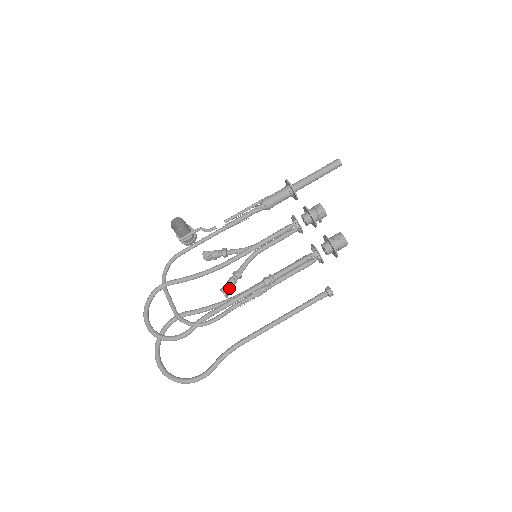
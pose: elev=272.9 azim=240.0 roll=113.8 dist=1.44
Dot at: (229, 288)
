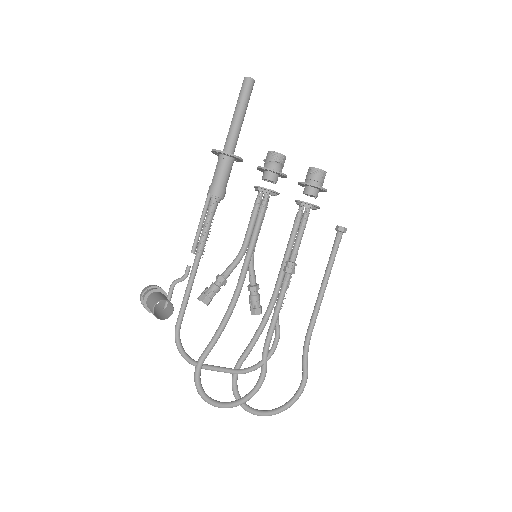
Dot at: (260, 306)
